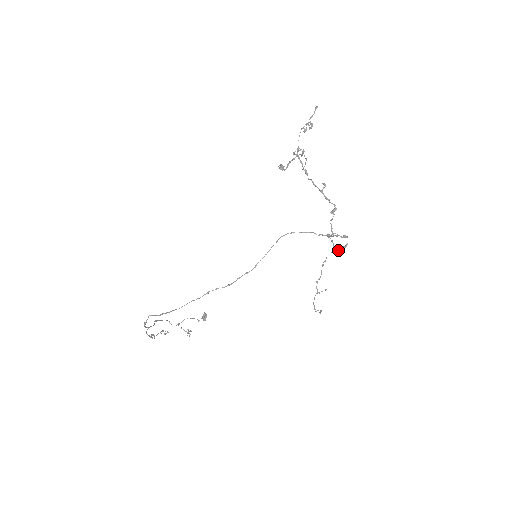
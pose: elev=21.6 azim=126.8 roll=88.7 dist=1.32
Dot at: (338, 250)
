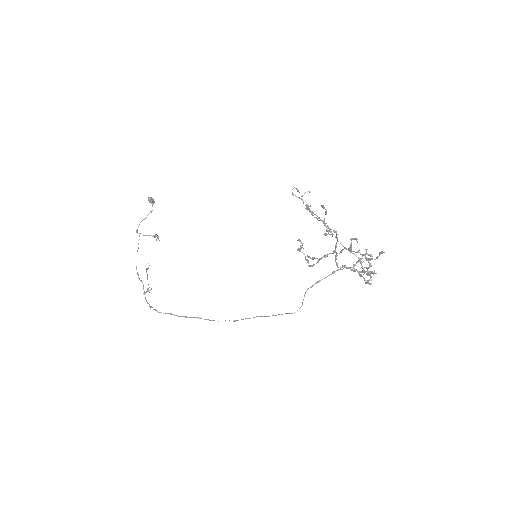
Dot at: occluded
